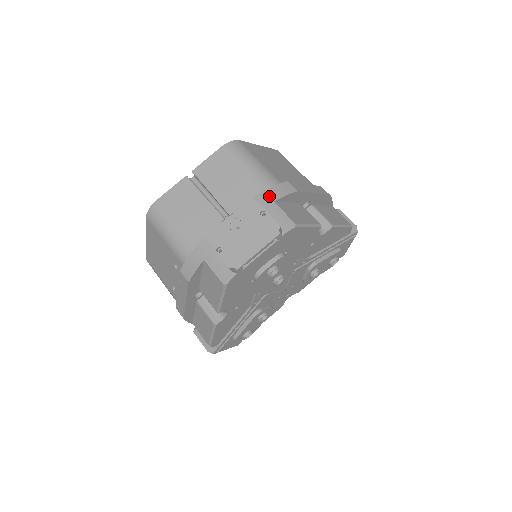
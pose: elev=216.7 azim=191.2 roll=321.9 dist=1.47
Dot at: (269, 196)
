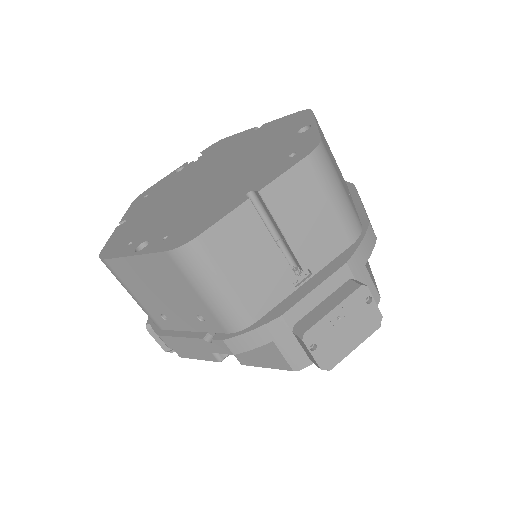
Dot at: (361, 257)
